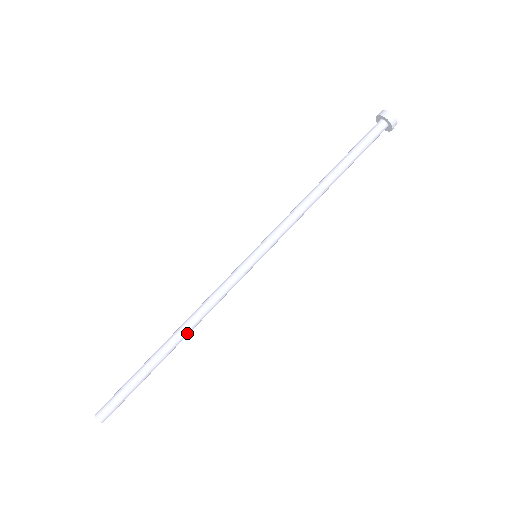
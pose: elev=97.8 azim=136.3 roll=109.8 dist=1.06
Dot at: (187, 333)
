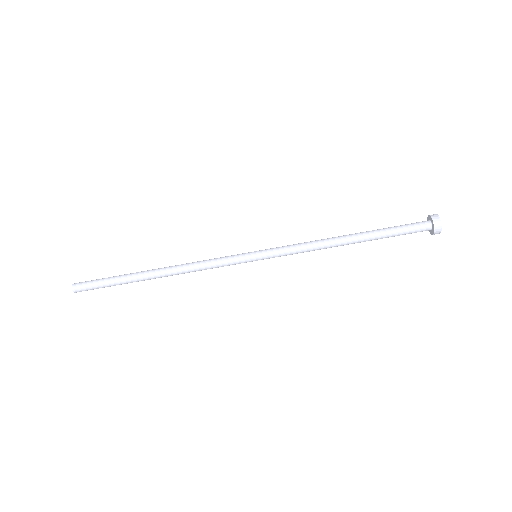
Dot at: (171, 275)
